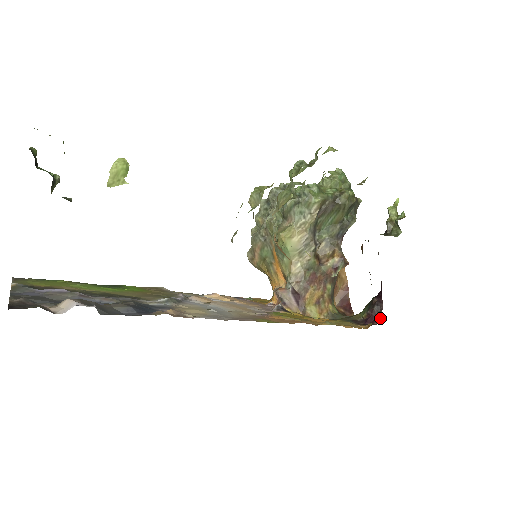
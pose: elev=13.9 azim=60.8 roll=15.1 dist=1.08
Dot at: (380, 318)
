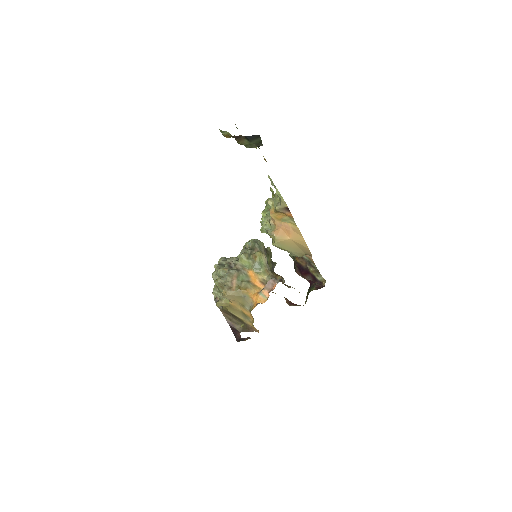
Dot at: (323, 285)
